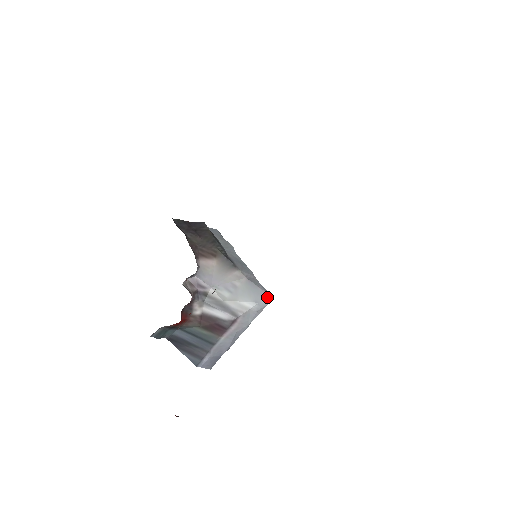
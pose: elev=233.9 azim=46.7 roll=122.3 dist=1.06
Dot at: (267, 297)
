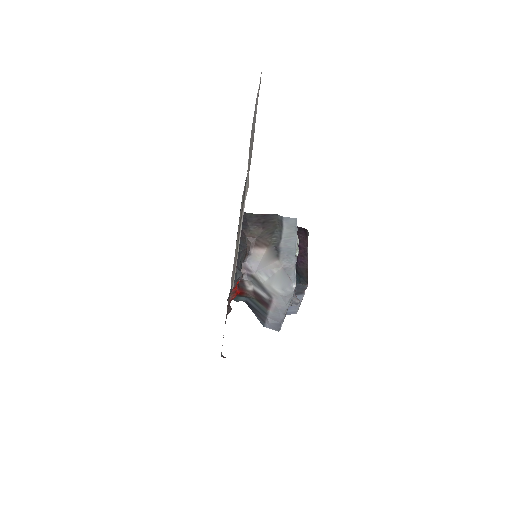
Dot at: (292, 286)
